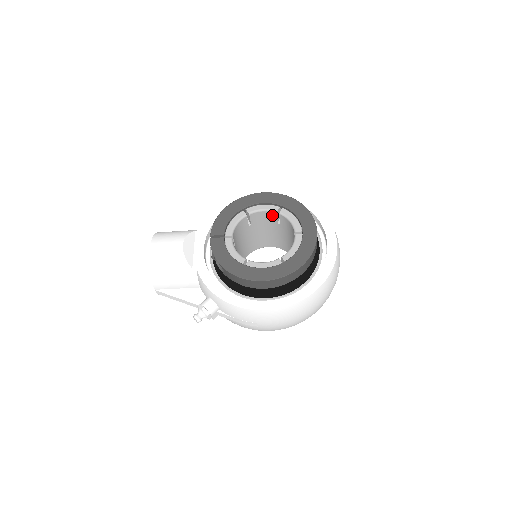
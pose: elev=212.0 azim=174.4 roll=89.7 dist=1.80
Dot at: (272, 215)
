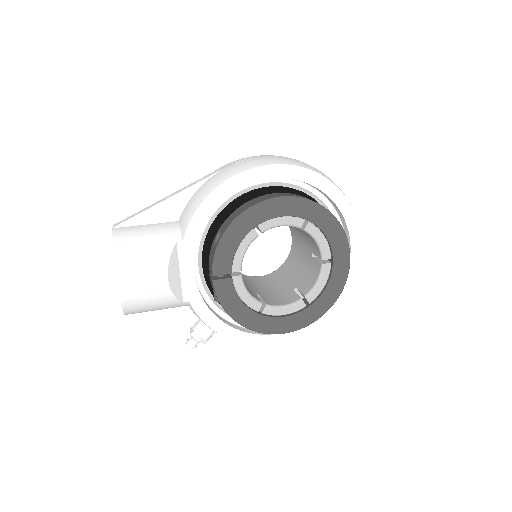
Dot at: occluded
